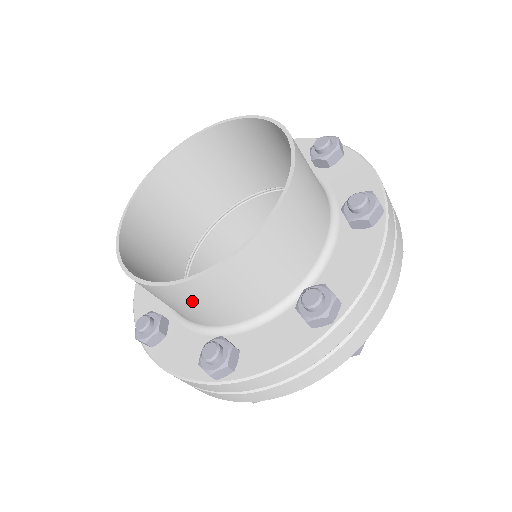
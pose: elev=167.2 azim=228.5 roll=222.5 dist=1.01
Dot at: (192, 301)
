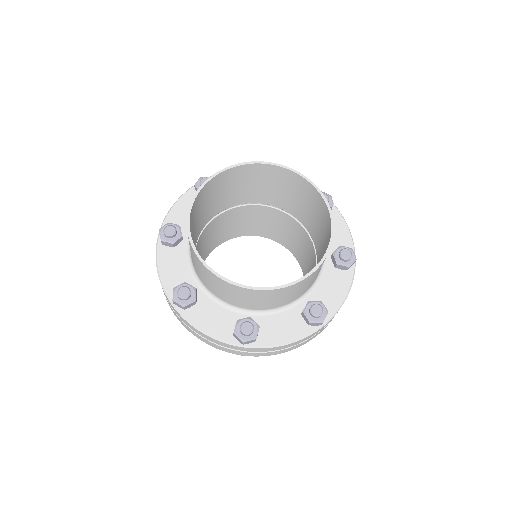
Dot at: (201, 268)
